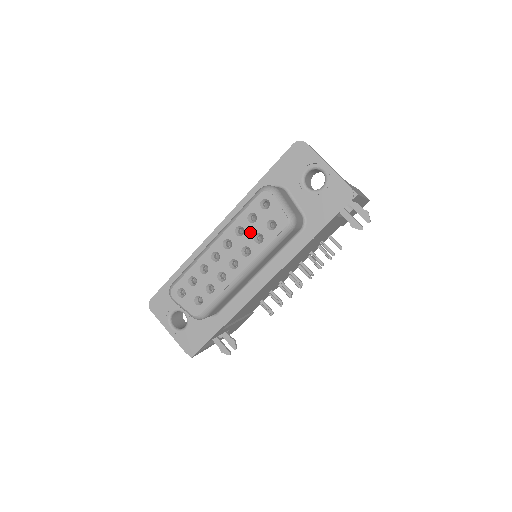
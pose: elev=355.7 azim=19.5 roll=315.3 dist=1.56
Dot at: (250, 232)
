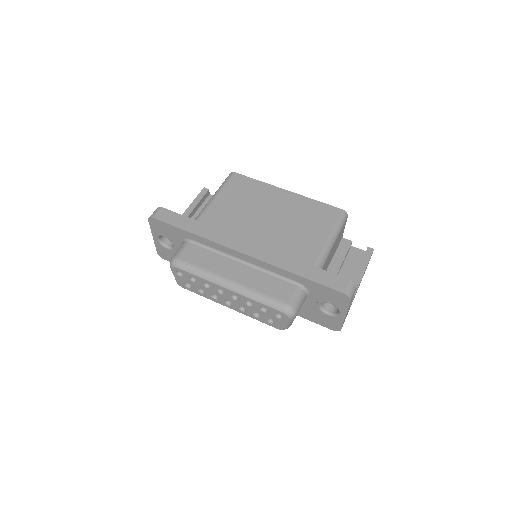
Dot at: (255, 310)
